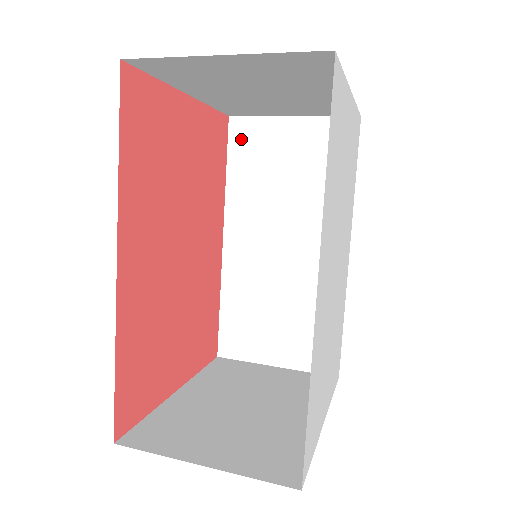
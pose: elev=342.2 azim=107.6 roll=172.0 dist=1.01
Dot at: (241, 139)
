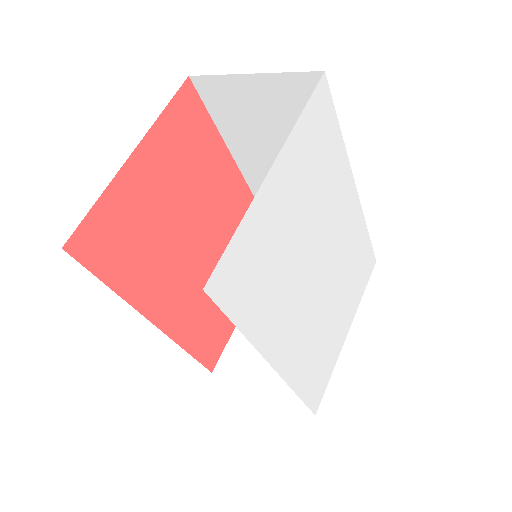
Dot at: (212, 97)
